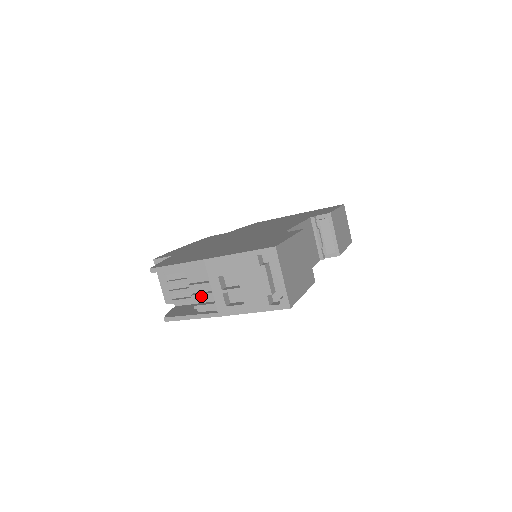
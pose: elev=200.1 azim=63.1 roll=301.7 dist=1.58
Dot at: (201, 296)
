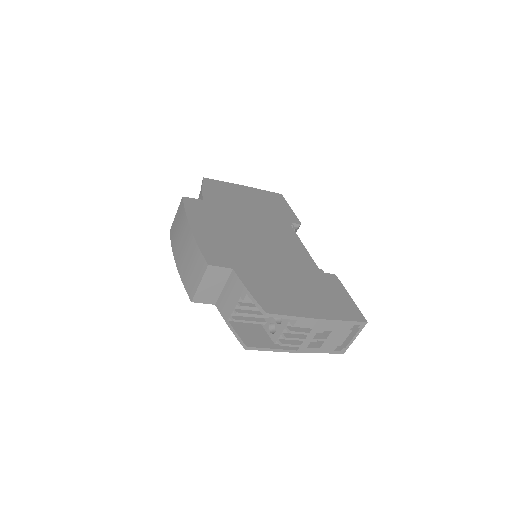
Dot at: (294, 339)
